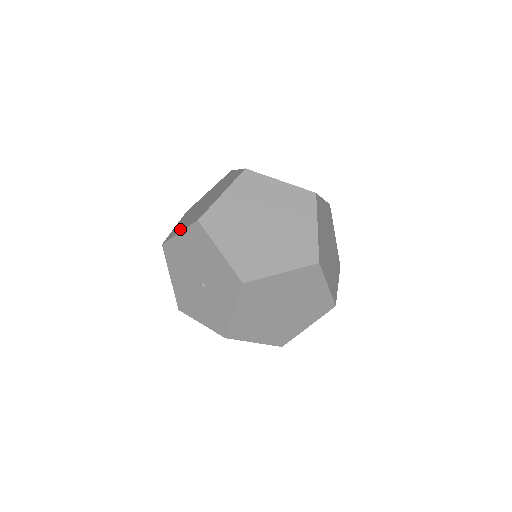
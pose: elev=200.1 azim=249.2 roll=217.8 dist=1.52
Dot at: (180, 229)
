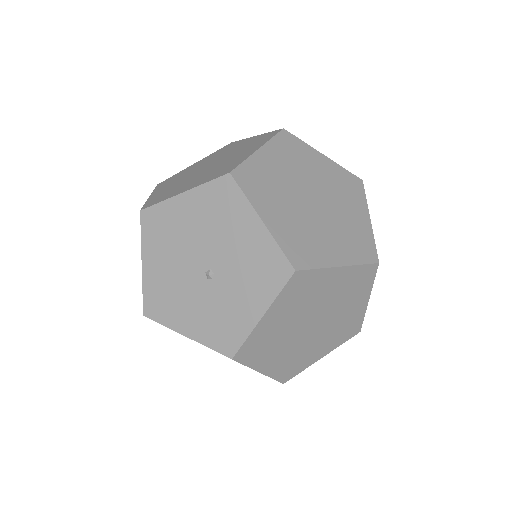
Dot at: (179, 190)
